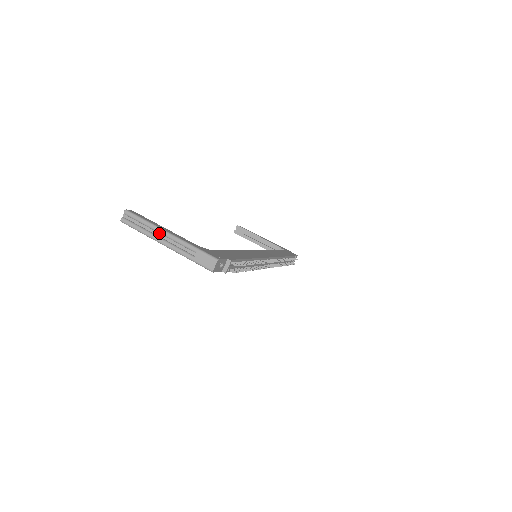
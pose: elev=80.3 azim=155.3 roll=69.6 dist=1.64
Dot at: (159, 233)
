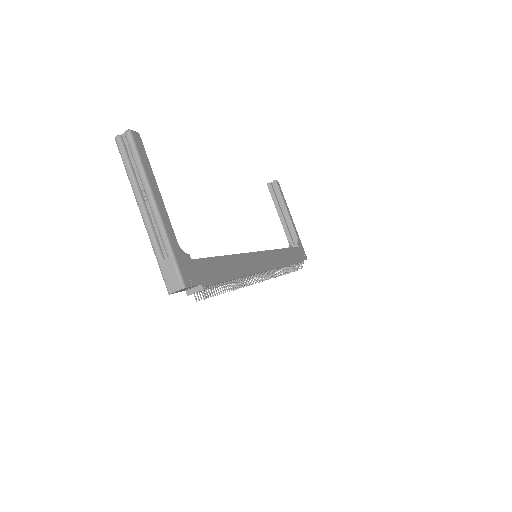
Dot at: (146, 194)
